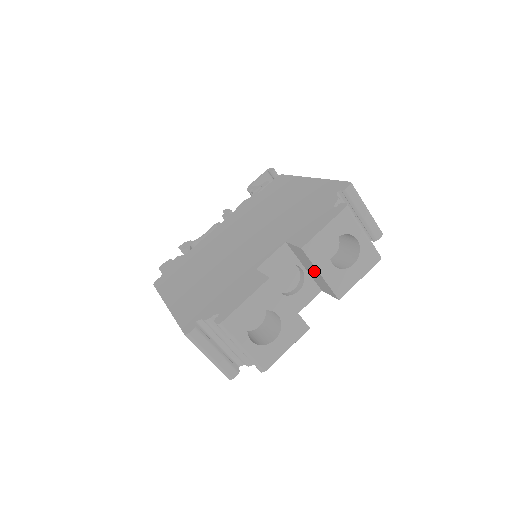
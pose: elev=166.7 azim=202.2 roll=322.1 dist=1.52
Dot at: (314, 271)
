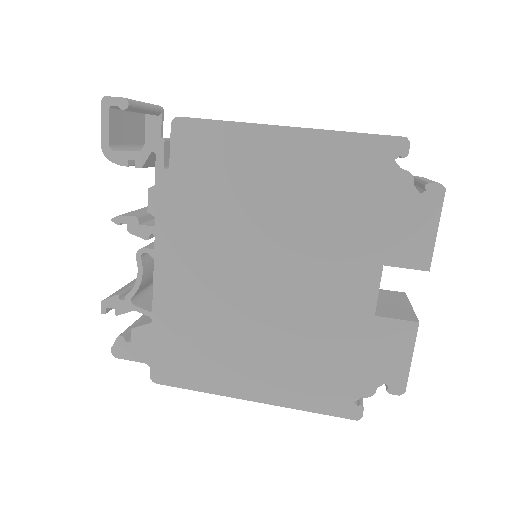
Dot at: occluded
